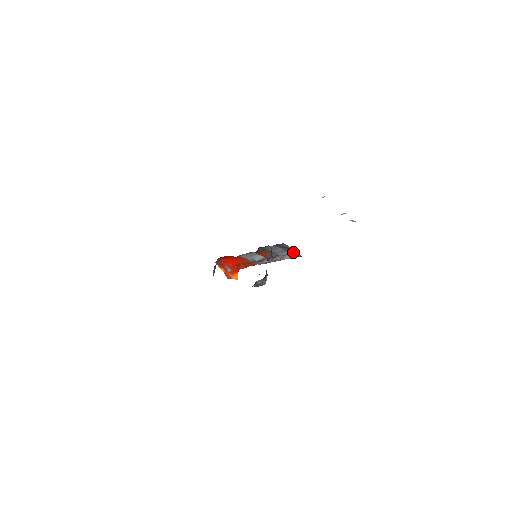
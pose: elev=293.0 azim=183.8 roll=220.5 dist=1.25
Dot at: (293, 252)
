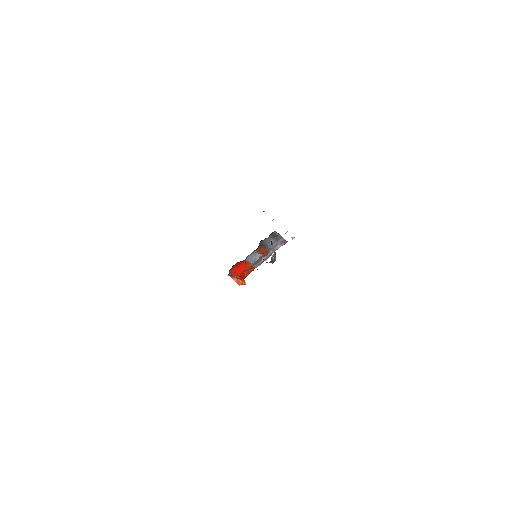
Dot at: (280, 240)
